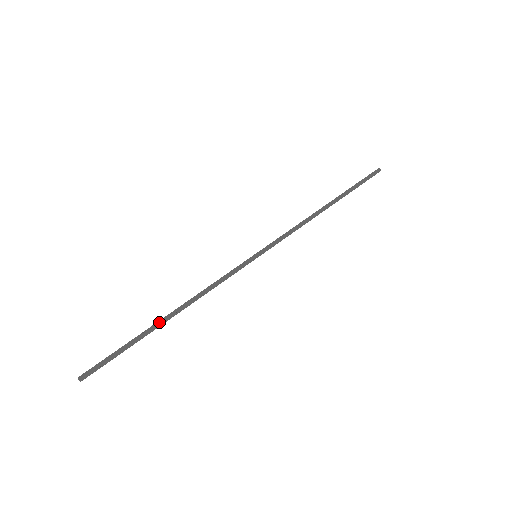
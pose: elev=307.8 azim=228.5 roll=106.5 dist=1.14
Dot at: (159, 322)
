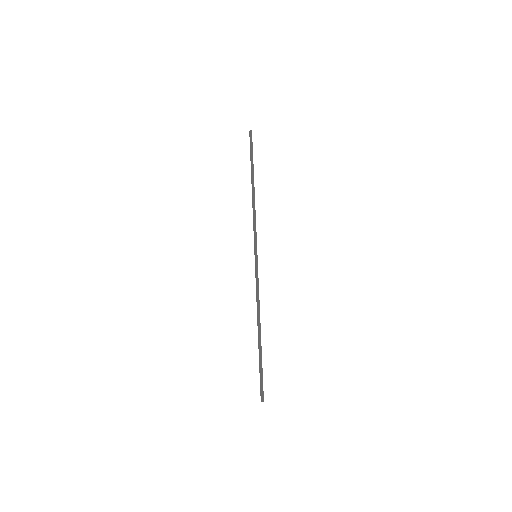
Dot at: (258, 340)
